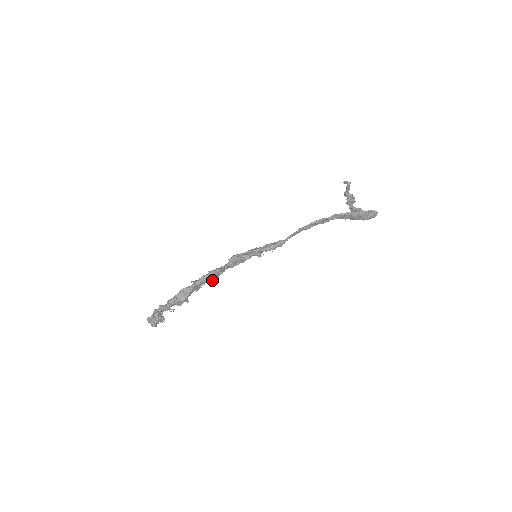
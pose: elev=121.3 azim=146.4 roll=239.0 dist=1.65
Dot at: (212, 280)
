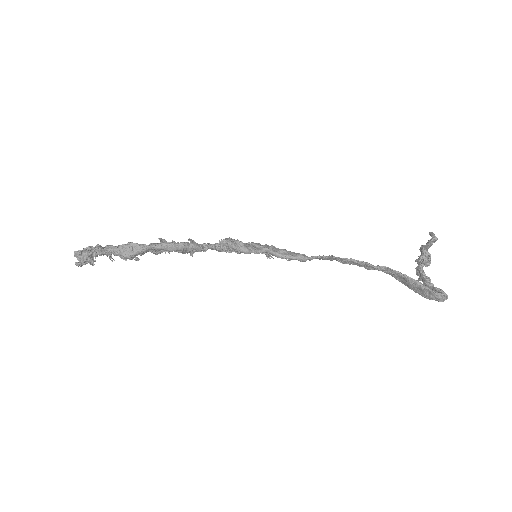
Dot at: (182, 252)
